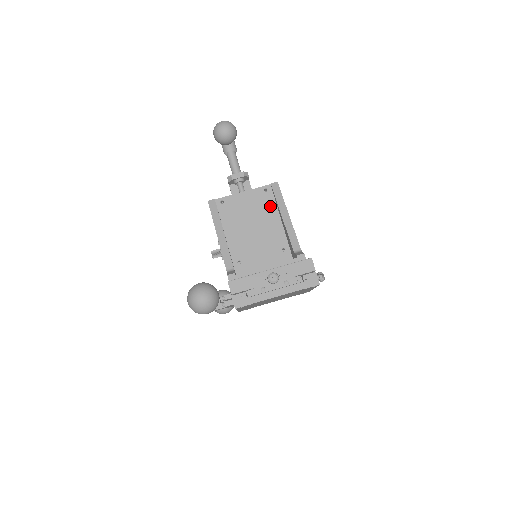
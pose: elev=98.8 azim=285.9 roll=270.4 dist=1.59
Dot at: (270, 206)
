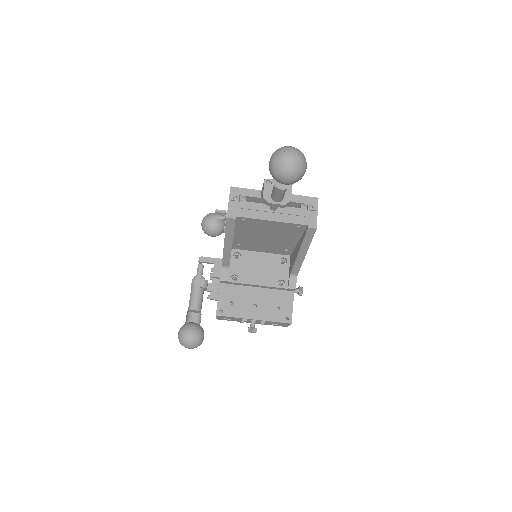
Dot at: (295, 234)
